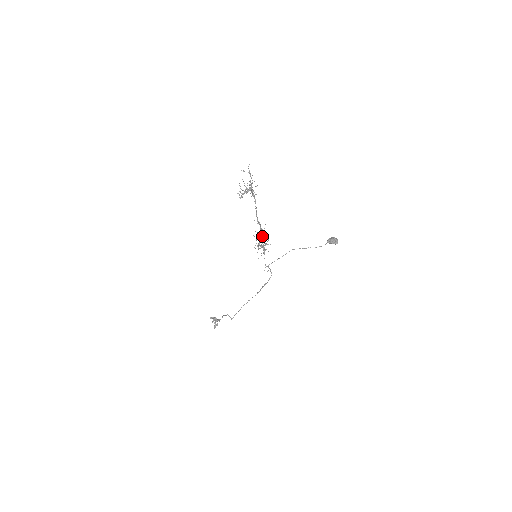
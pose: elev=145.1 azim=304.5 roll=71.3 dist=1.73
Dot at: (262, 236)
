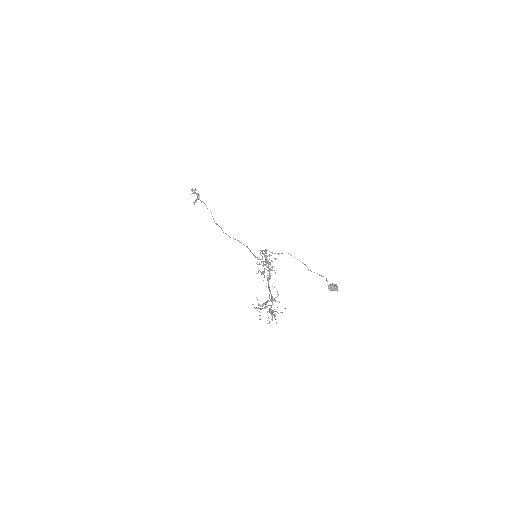
Dot at: (268, 264)
